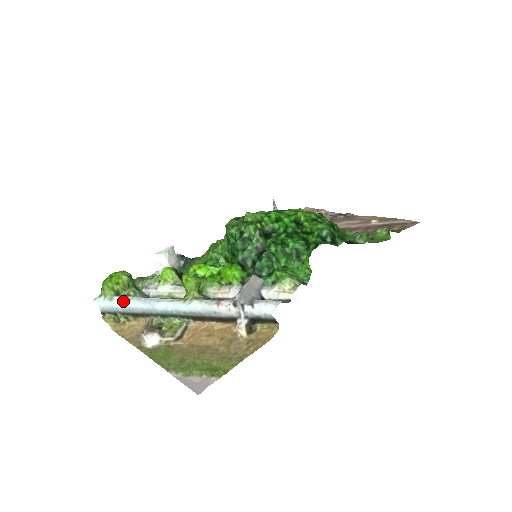
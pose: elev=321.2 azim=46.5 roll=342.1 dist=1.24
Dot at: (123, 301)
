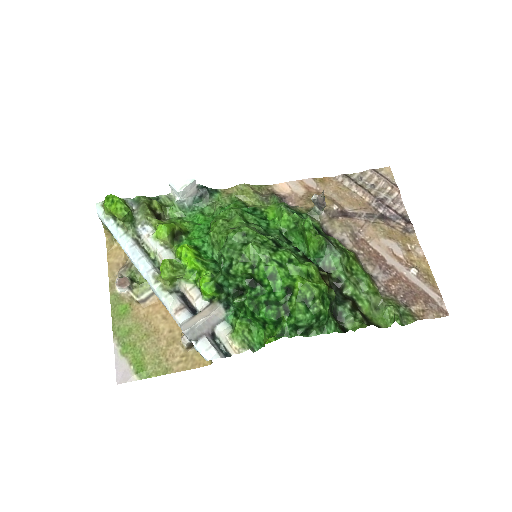
Dot at: (115, 230)
